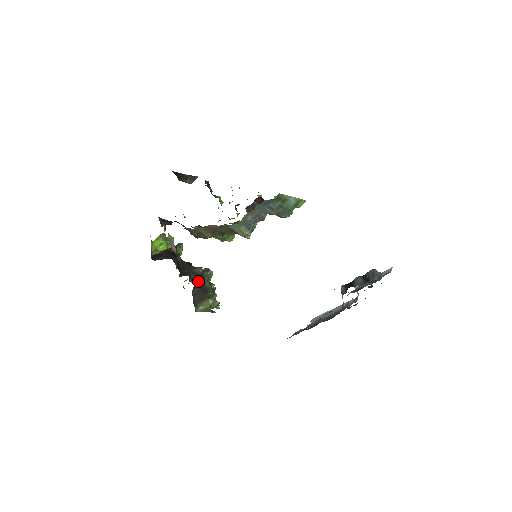
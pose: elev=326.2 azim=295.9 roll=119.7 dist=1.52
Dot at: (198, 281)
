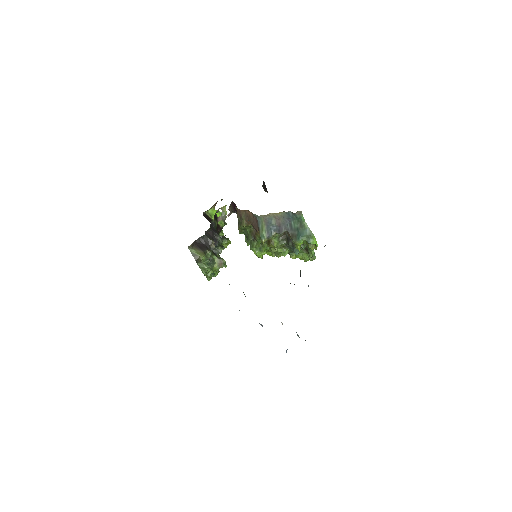
Dot at: (210, 238)
